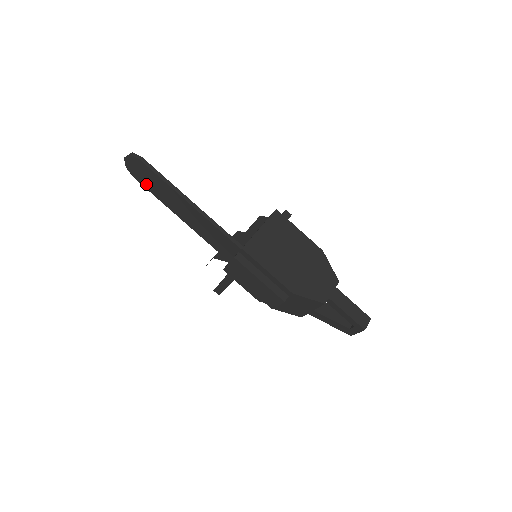
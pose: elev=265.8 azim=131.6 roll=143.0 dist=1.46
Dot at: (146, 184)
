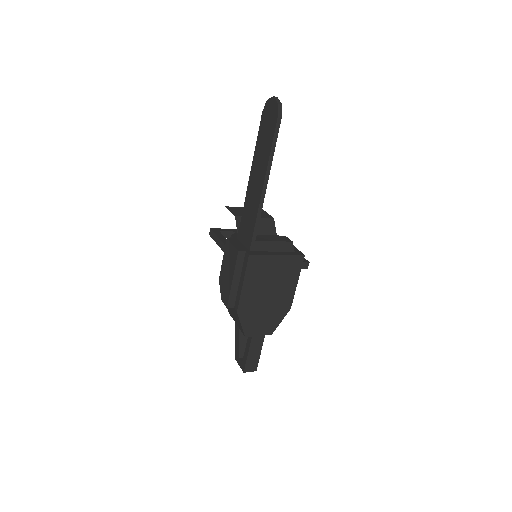
Dot at: (262, 129)
